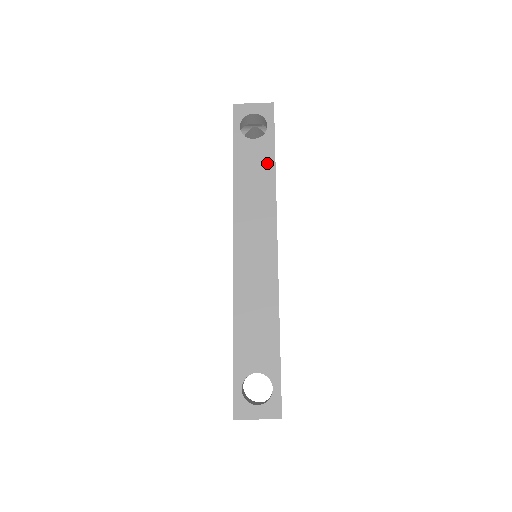
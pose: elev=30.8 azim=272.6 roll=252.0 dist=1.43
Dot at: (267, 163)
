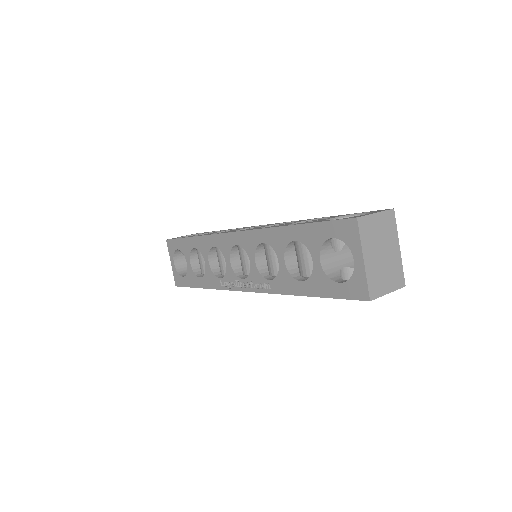
Dot at: occluded
